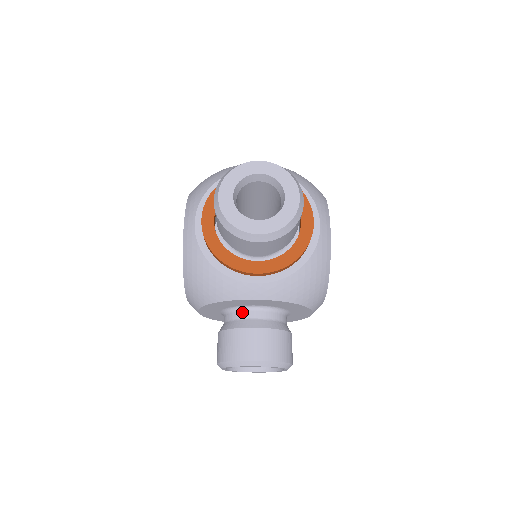
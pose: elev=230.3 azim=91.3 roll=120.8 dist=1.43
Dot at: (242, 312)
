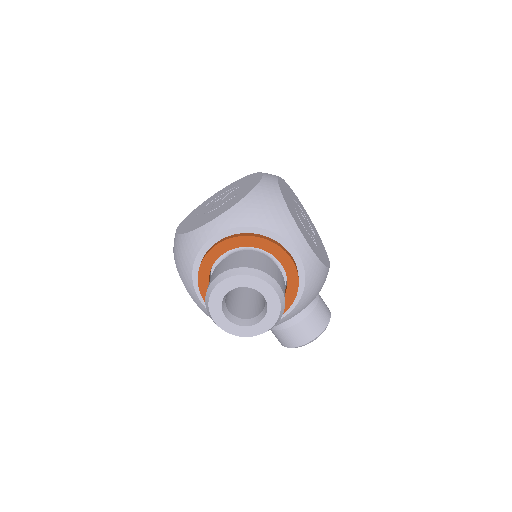
Dot at: occluded
